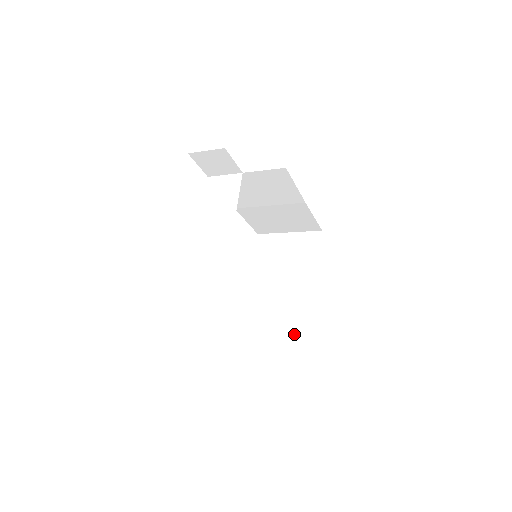
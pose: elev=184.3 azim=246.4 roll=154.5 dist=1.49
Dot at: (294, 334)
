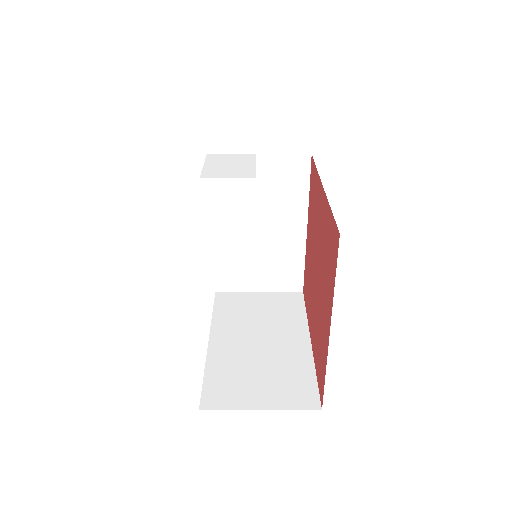
Dot at: (289, 393)
